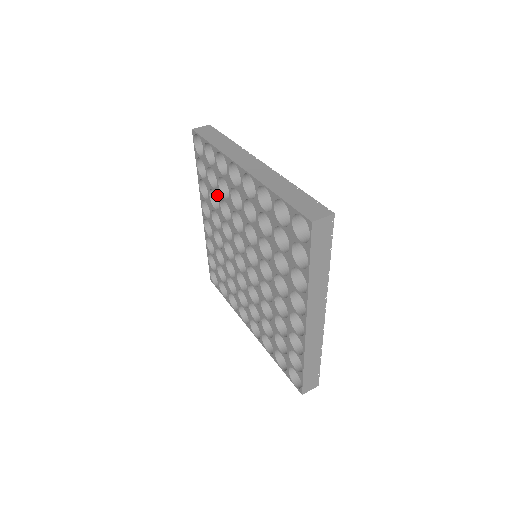
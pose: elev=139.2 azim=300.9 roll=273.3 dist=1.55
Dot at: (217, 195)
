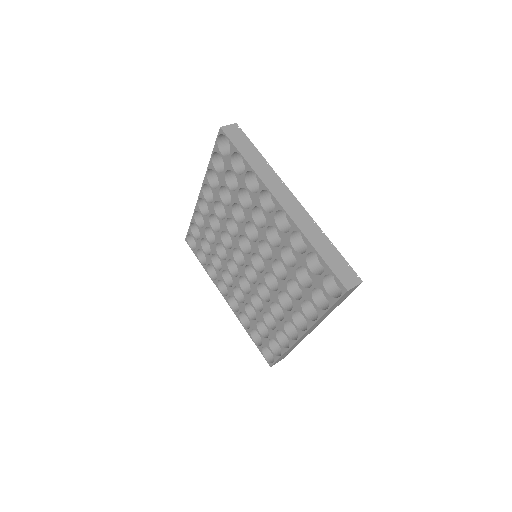
Dot at: (214, 252)
